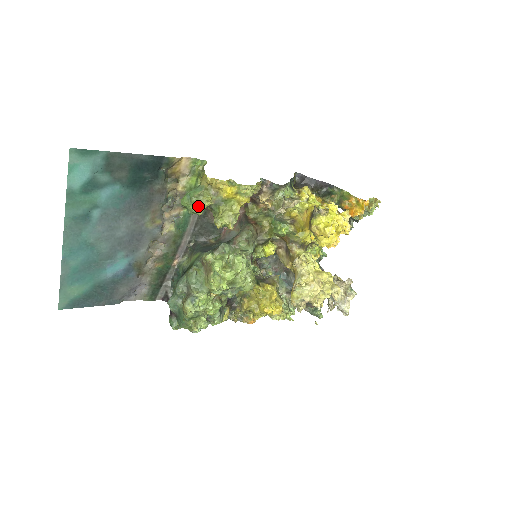
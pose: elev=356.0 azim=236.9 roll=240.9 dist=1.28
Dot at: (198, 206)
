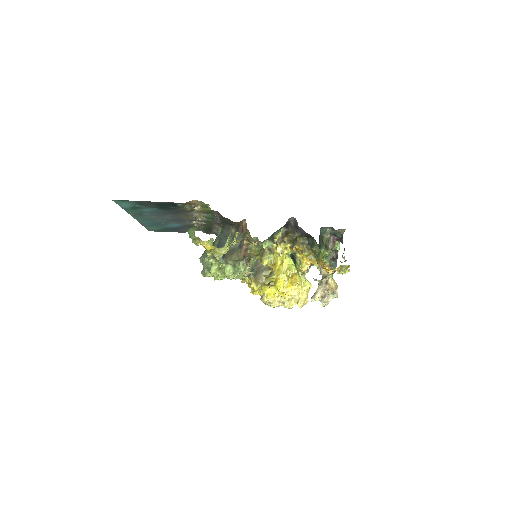
Dot at: (194, 243)
